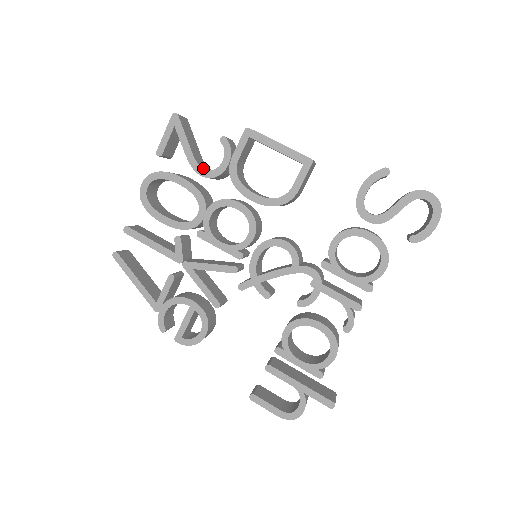
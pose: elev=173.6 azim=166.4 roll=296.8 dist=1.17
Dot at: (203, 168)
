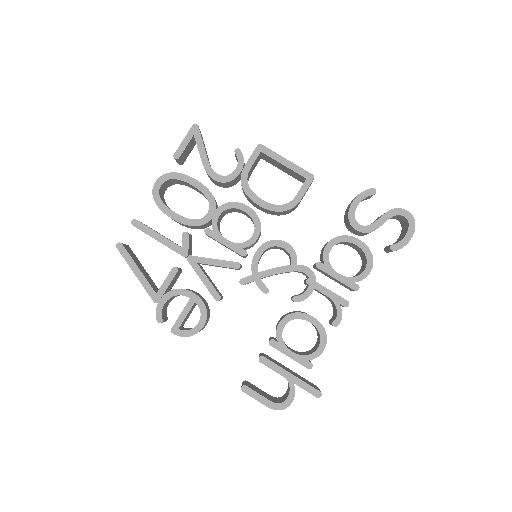
Dot at: occluded
